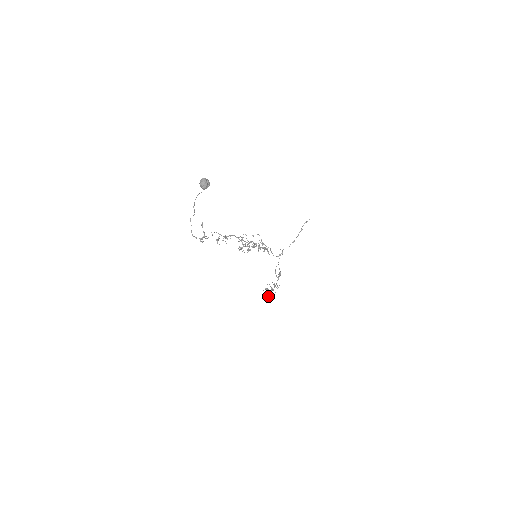
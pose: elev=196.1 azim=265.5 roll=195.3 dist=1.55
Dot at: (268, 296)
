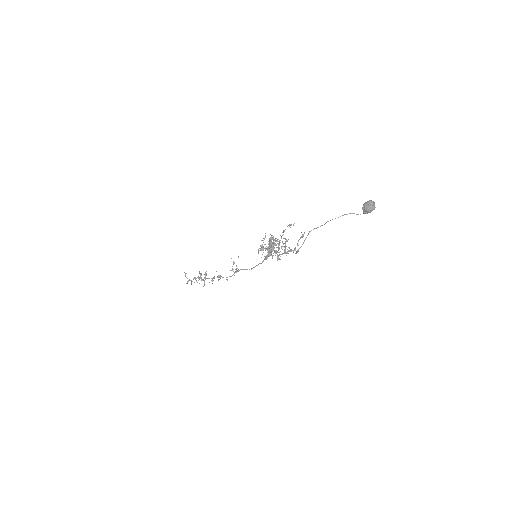
Dot at: occluded
